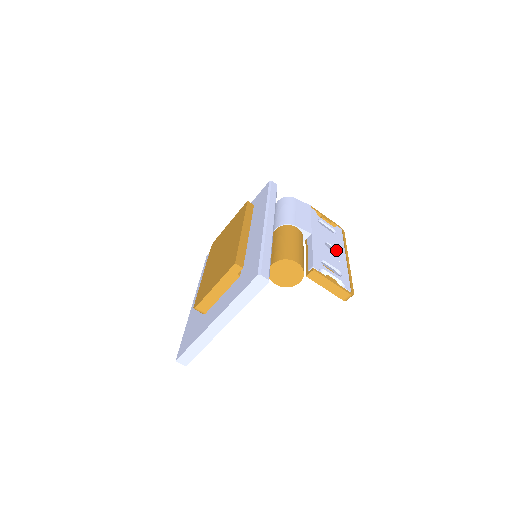
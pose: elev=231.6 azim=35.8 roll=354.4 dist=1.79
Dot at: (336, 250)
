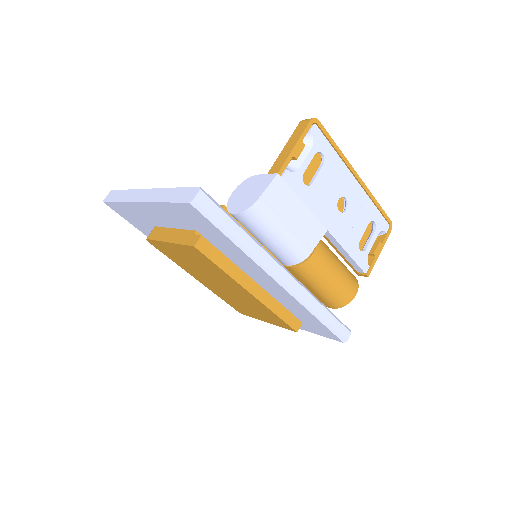
Dot at: (347, 193)
